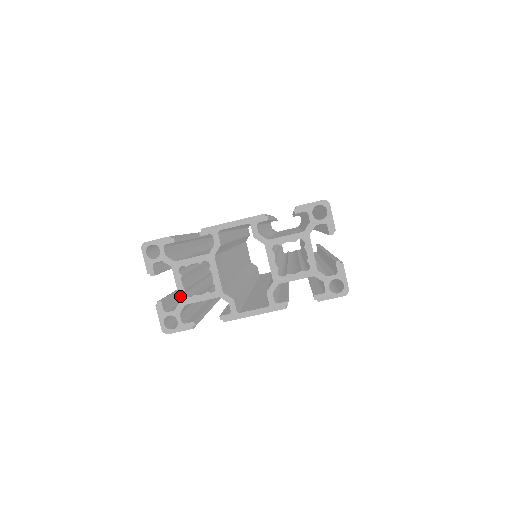
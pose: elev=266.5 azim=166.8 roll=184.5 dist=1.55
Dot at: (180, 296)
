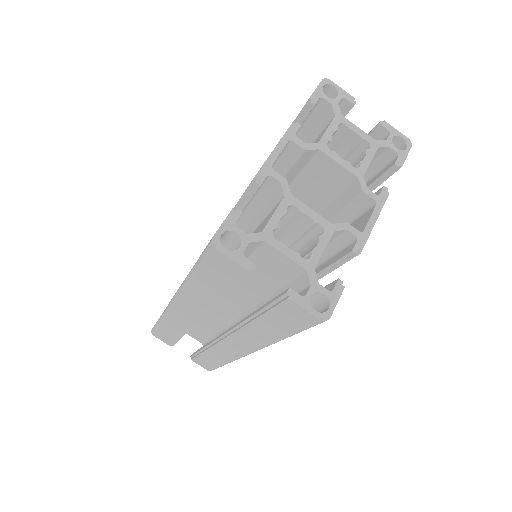
Dot at: (301, 264)
